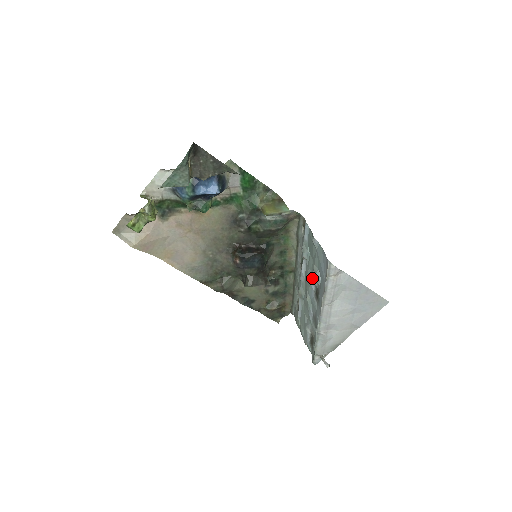
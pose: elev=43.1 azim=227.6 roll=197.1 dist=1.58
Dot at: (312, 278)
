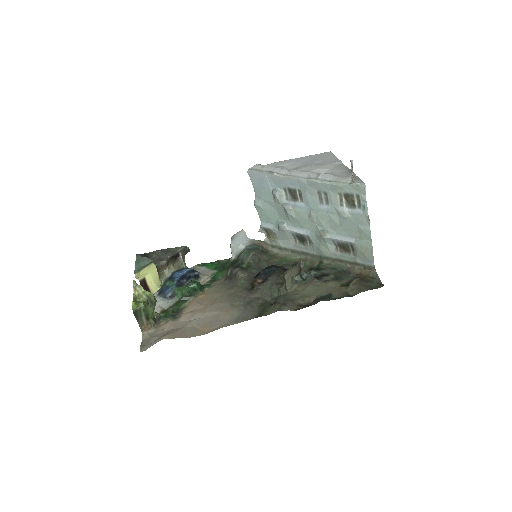
Dot at: (286, 205)
